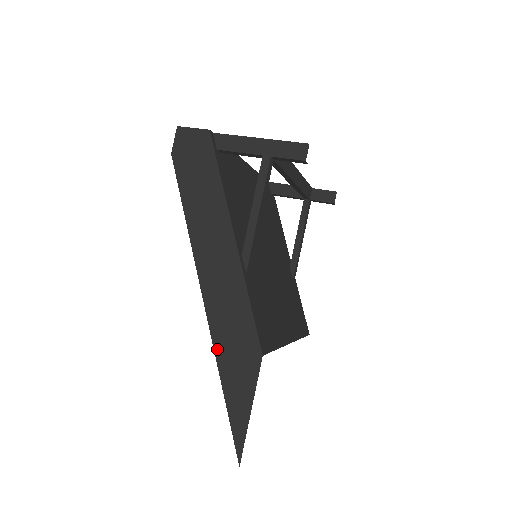
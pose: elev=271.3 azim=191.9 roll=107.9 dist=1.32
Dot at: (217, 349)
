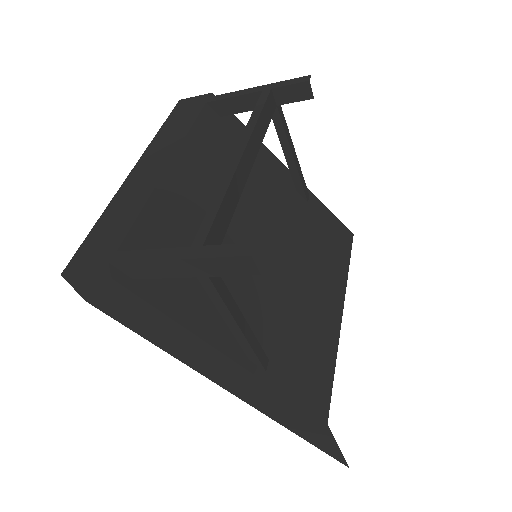
Dot at: (279, 422)
